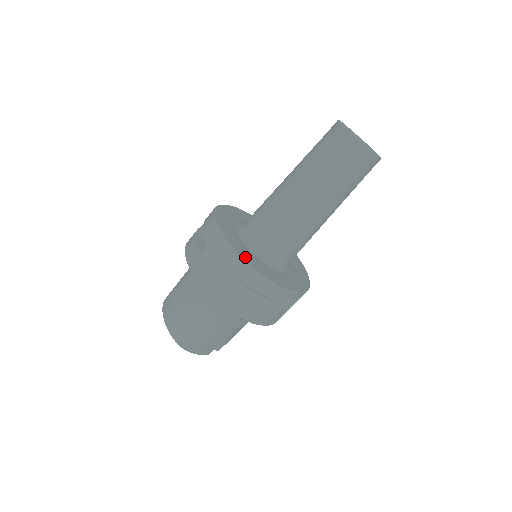
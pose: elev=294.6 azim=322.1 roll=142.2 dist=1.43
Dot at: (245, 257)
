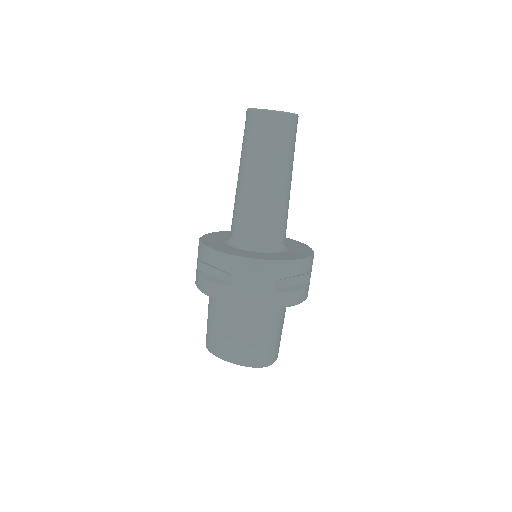
Dot at: (272, 259)
